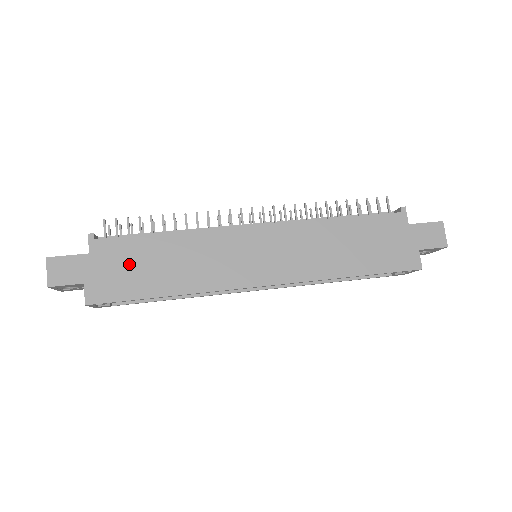
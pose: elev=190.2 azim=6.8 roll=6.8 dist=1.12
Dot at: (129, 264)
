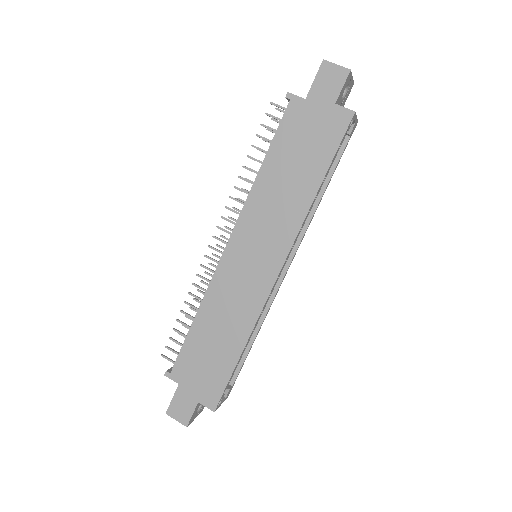
Dot at: (202, 362)
